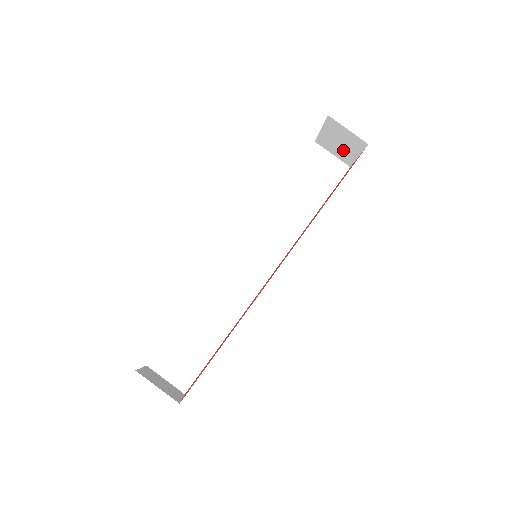
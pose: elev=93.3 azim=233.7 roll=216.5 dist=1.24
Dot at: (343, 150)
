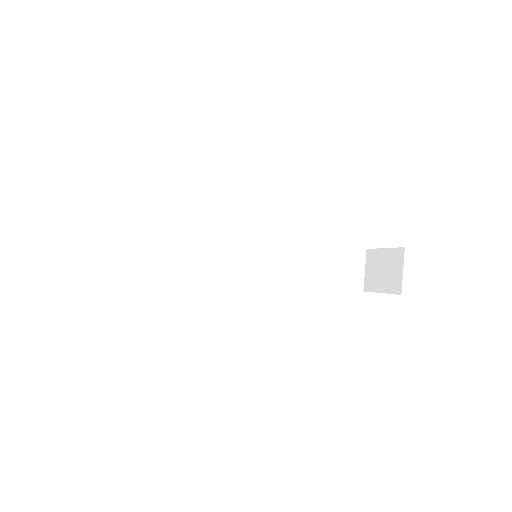
Dot at: (377, 277)
